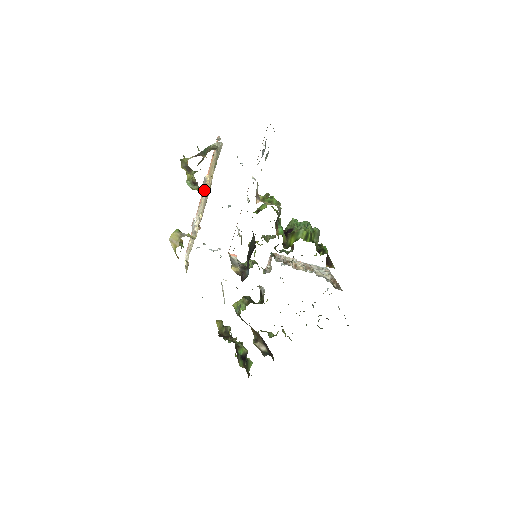
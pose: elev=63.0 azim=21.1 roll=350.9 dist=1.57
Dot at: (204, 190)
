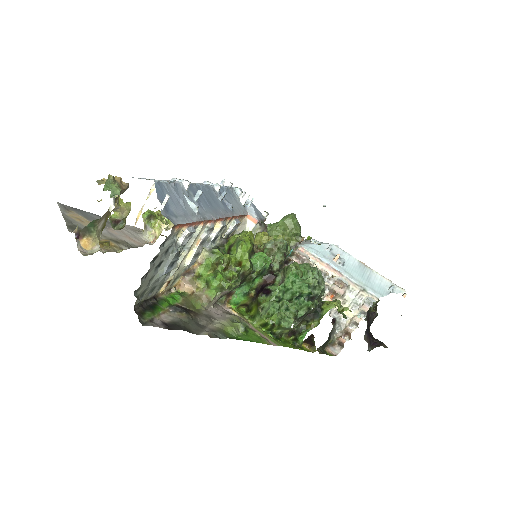
Dot at: occluded
